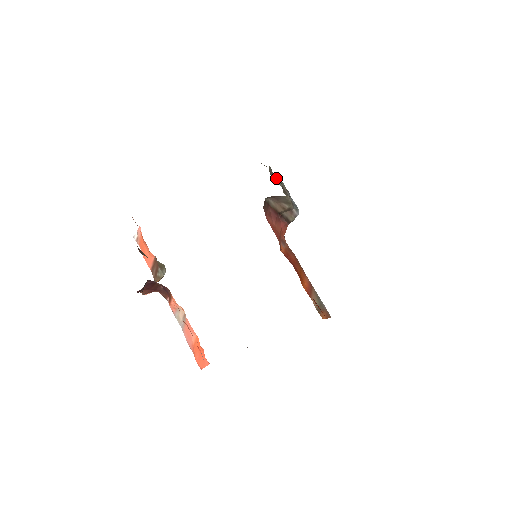
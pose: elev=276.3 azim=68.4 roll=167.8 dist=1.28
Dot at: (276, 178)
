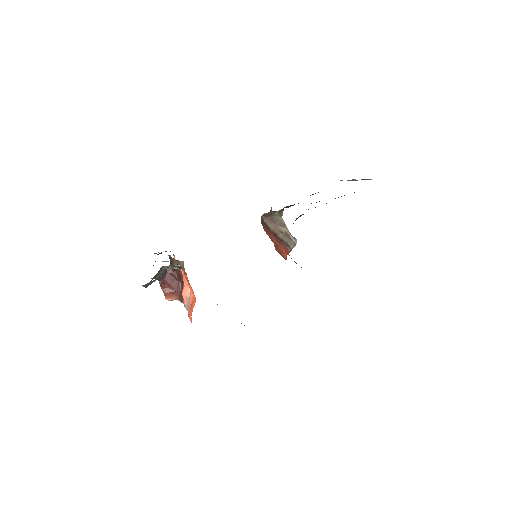
Dot at: occluded
